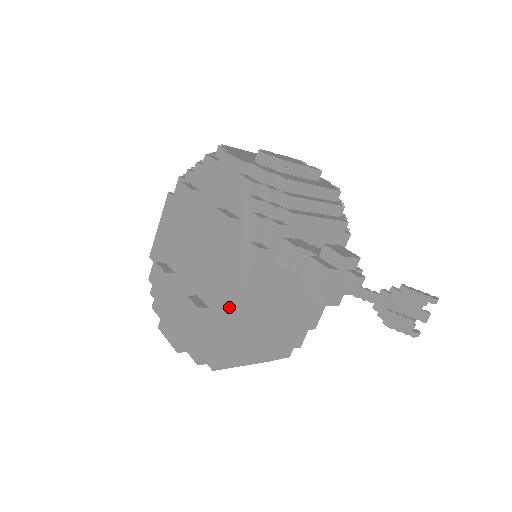
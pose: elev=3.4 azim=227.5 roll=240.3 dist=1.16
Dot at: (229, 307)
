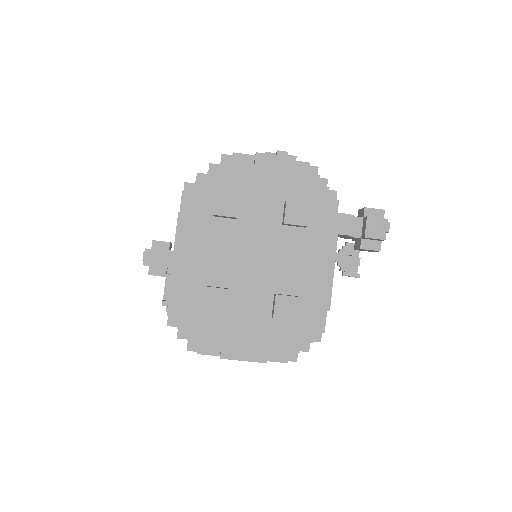
Dot at: (324, 282)
